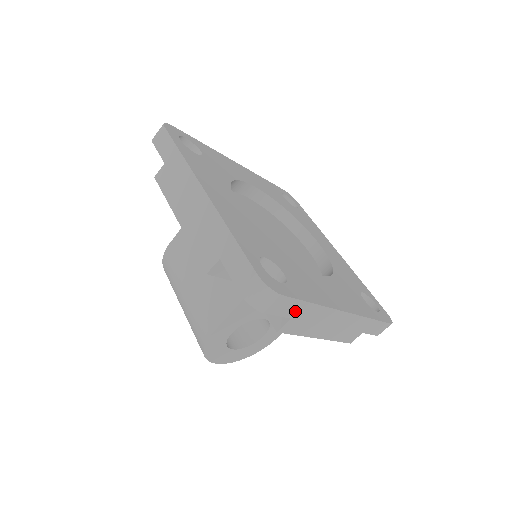
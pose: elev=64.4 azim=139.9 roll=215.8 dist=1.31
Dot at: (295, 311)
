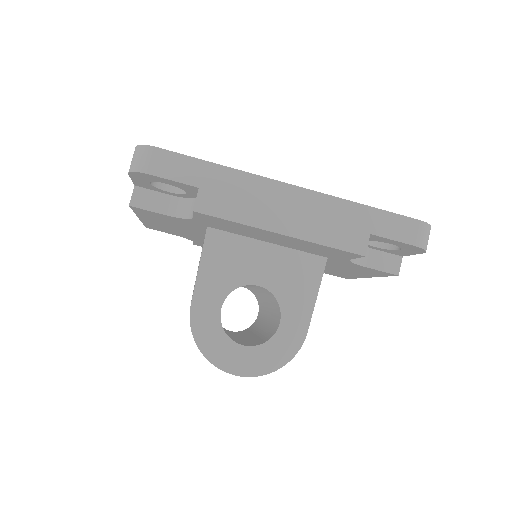
Dot at: (196, 175)
